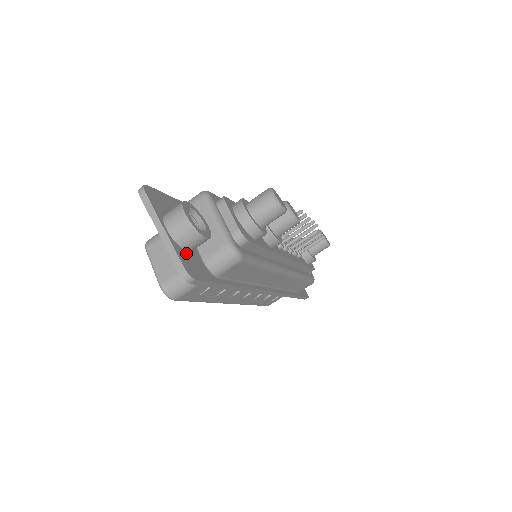
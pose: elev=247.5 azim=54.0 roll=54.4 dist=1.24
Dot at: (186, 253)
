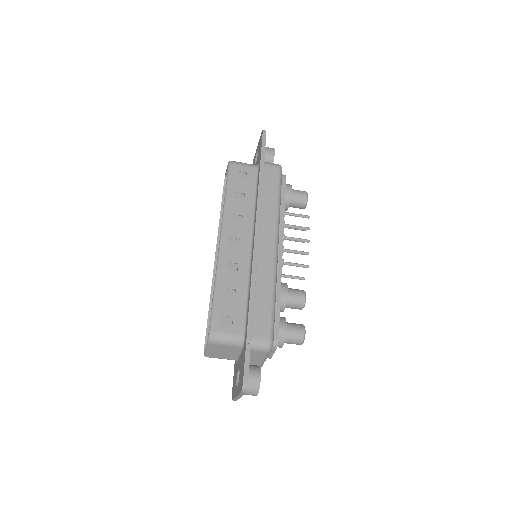
Dot at: occluded
